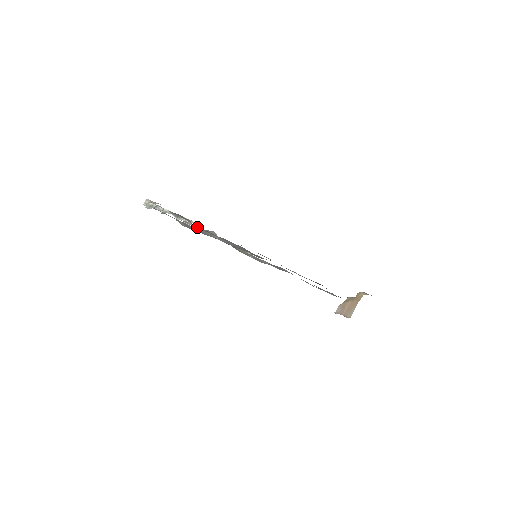
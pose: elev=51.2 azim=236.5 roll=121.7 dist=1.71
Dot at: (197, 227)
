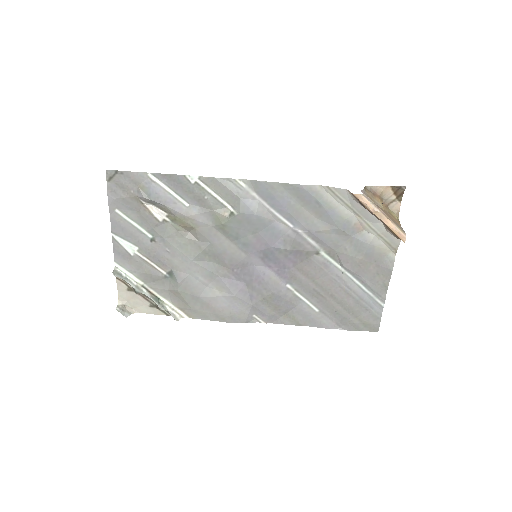
Dot at: (179, 274)
